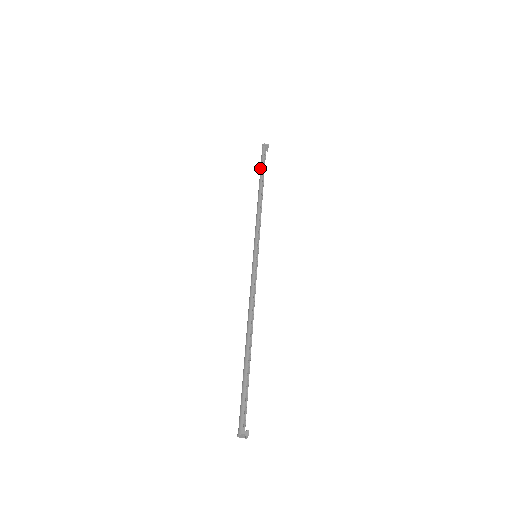
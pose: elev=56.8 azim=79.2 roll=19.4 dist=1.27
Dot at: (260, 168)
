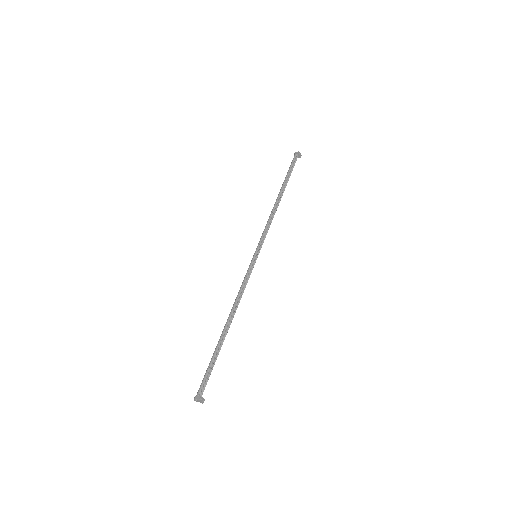
Dot at: (286, 176)
